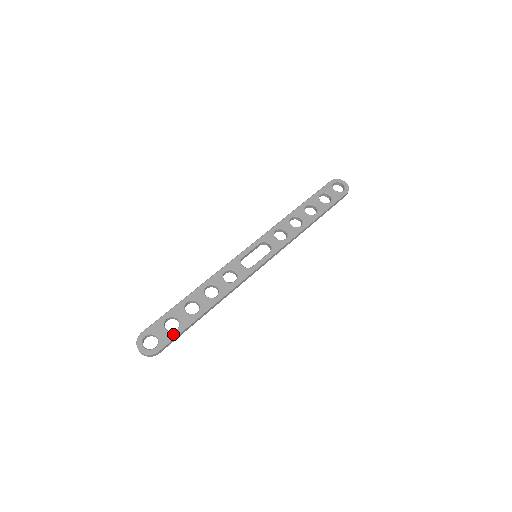
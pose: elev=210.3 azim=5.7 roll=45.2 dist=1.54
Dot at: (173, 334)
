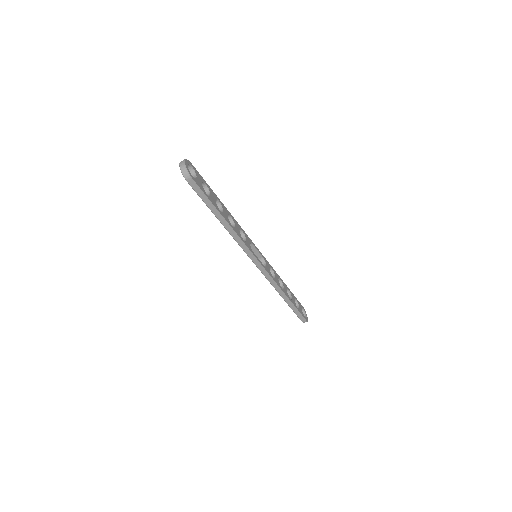
Dot at: (204, 190)
